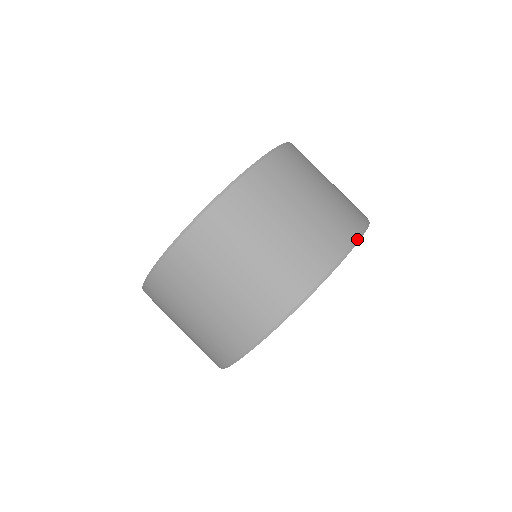
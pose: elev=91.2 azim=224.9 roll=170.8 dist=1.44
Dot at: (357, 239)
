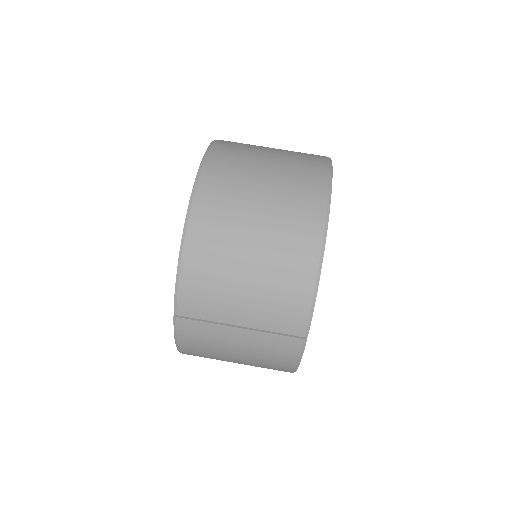
Dot at: occluded
